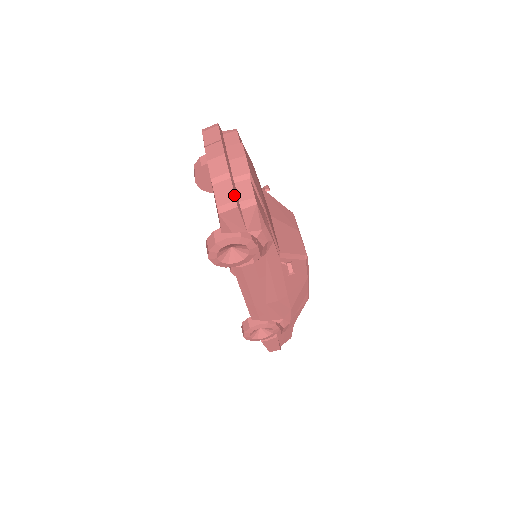
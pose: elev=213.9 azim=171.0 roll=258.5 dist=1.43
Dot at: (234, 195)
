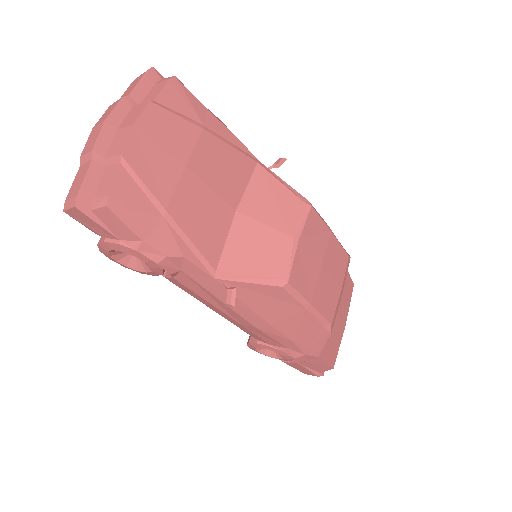
Dot at: (79, 188)
